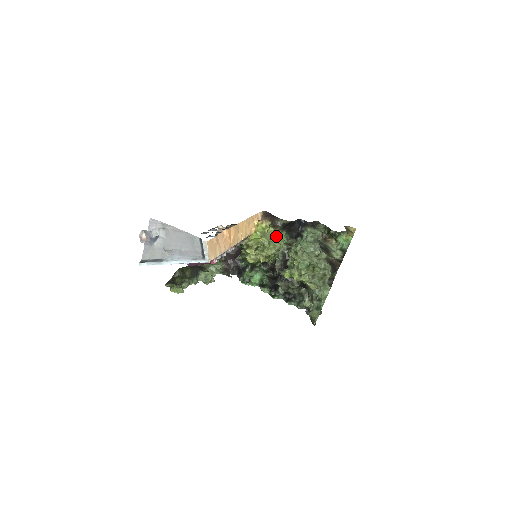
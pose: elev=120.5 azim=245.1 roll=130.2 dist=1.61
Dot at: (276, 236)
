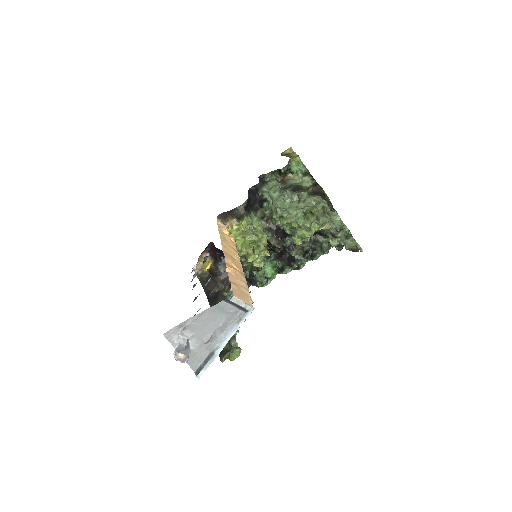
Dot at: (251, 223)
